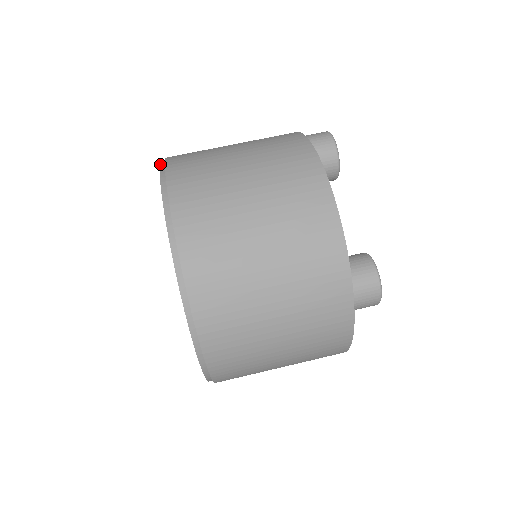
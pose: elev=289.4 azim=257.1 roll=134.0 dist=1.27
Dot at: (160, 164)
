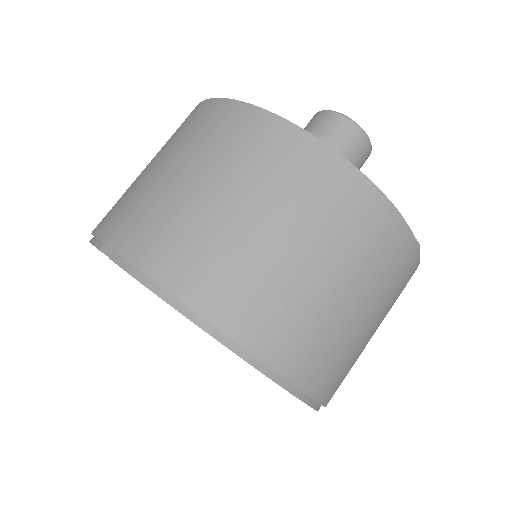
Dot at: (195, 324)
